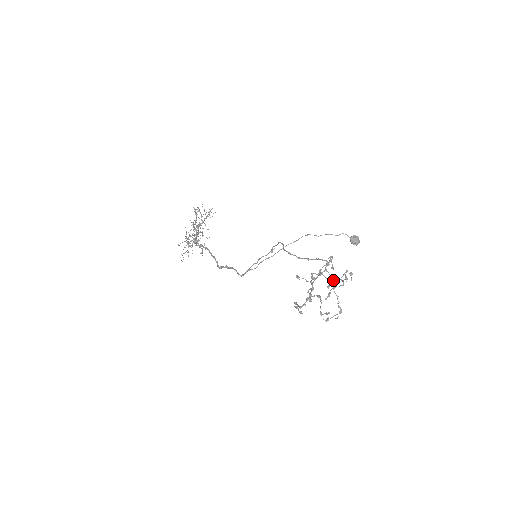
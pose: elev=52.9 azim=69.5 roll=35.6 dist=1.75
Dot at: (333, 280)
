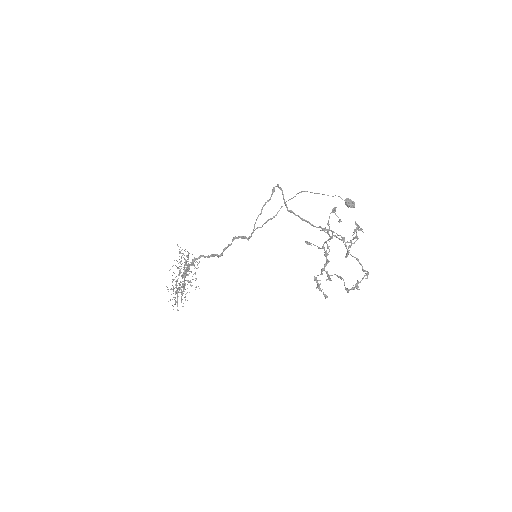
Dot at: (345, 244)
